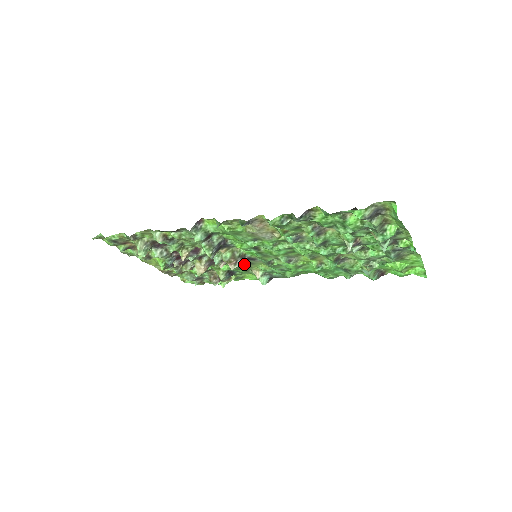
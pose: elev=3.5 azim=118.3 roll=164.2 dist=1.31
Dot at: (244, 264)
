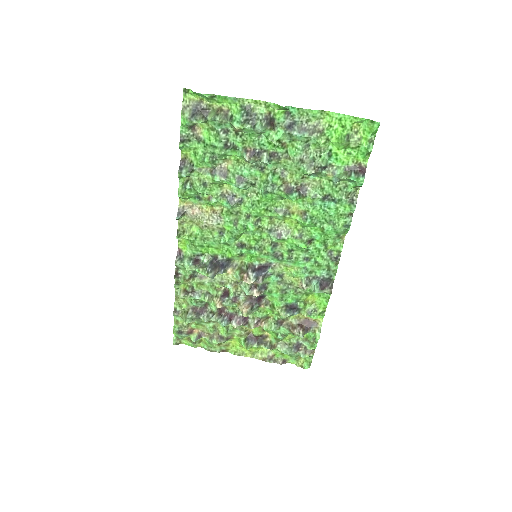
Dot at: (278, 282)
